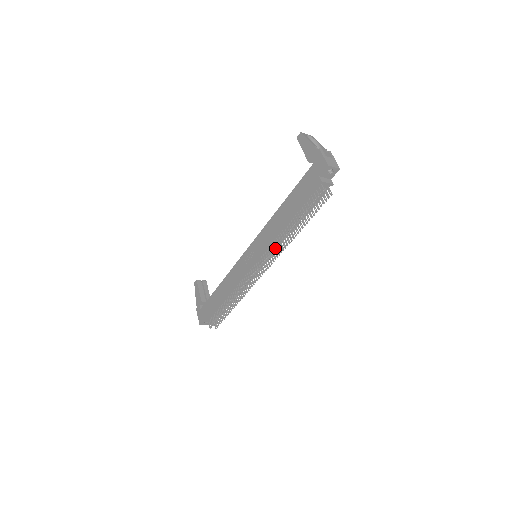
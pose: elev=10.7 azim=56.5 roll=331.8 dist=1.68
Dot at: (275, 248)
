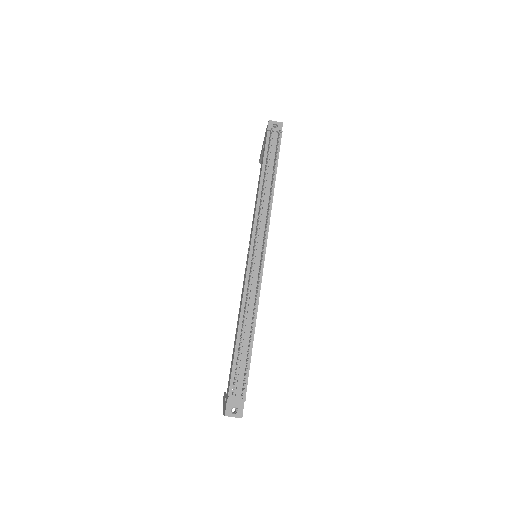
Dot at: occluded
